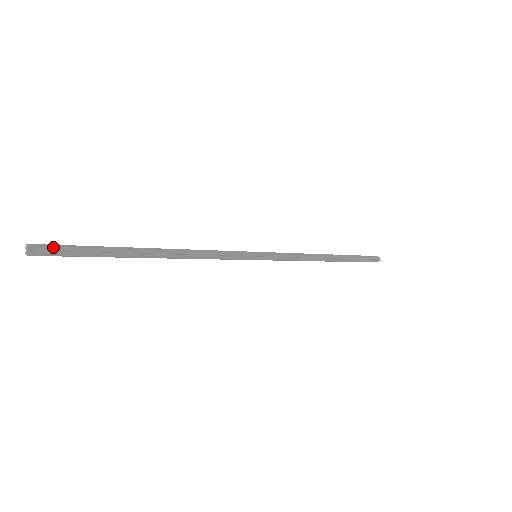
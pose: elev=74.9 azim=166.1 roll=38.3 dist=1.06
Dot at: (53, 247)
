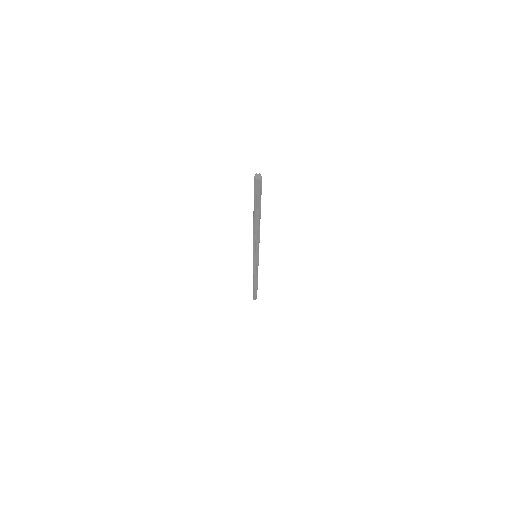
Dot at: occluded
